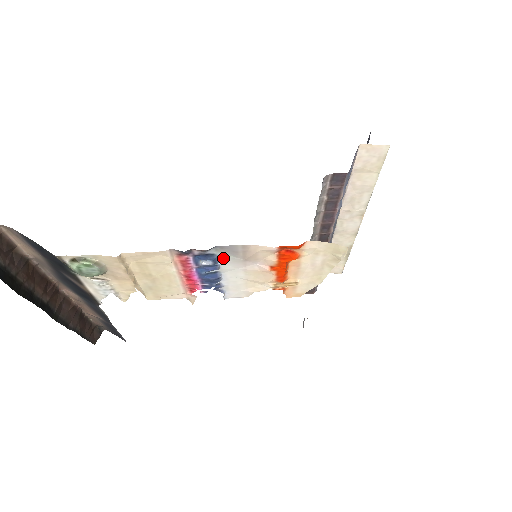
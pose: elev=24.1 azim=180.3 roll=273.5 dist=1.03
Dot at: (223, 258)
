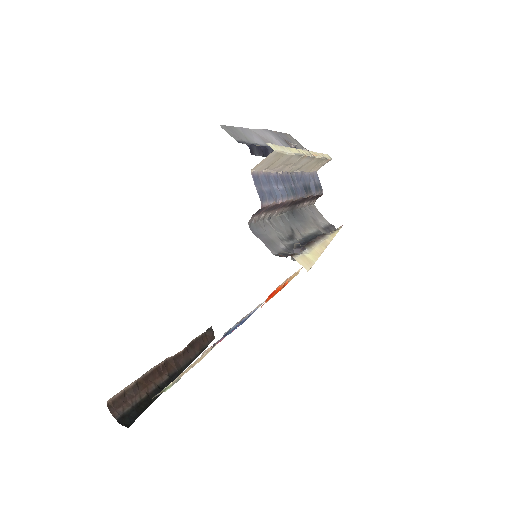
Dot at: (236, 324)
